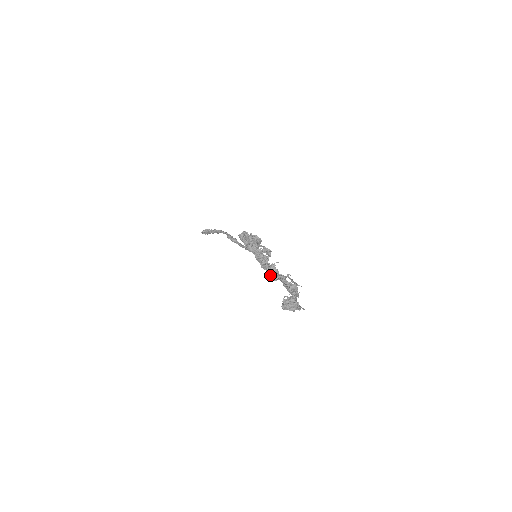
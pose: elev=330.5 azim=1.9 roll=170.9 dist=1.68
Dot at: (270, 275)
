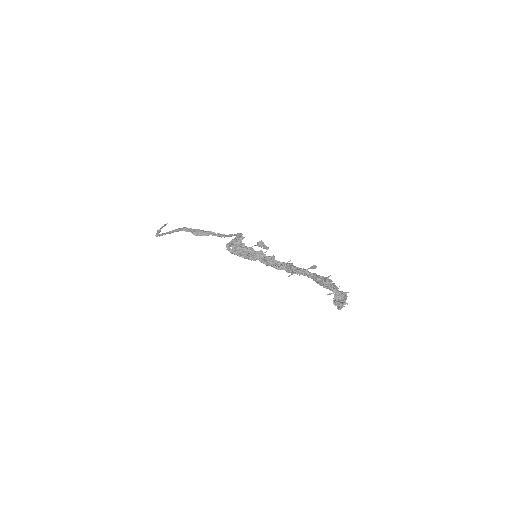
Dot at: occluded
